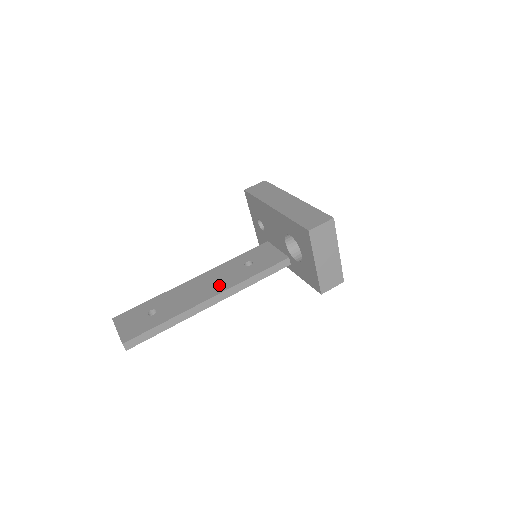
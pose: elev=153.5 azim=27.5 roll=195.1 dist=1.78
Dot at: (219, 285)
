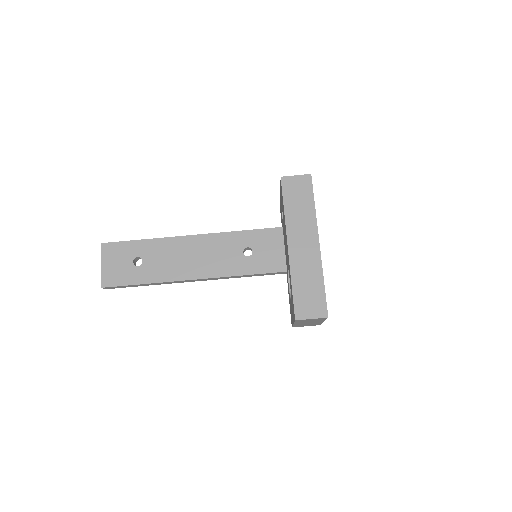
Dot at: (208, 266)
